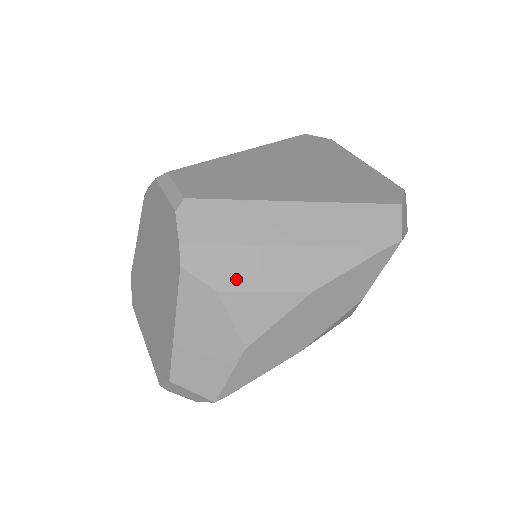
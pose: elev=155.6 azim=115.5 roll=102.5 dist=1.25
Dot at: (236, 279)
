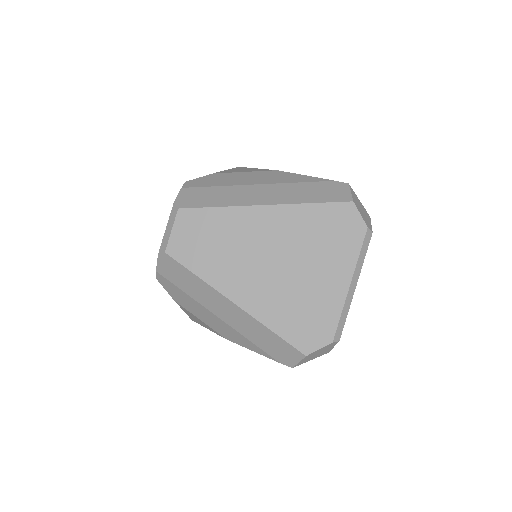
Dot at: (185, 304)
